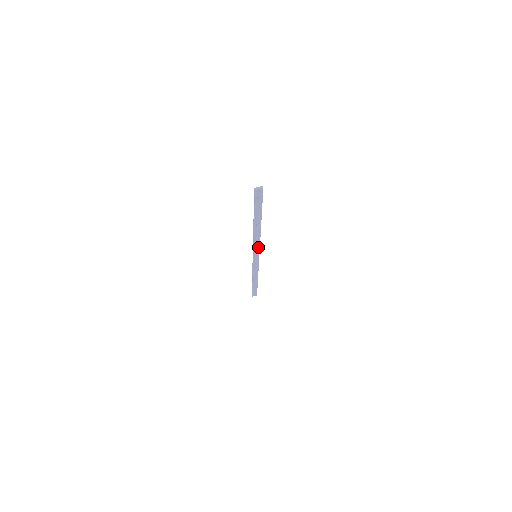
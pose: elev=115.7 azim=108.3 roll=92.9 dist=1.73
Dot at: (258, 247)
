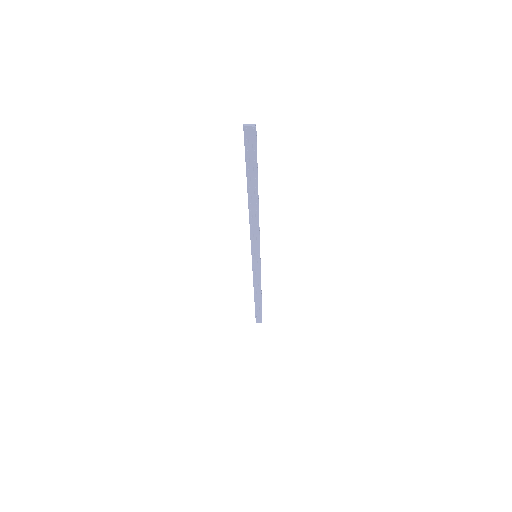
Dot at: (257, 241)
